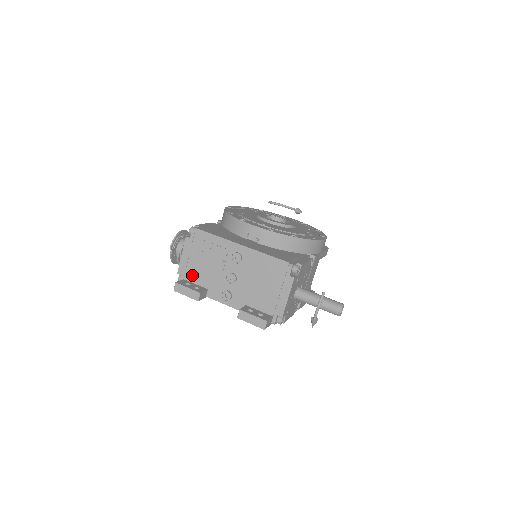
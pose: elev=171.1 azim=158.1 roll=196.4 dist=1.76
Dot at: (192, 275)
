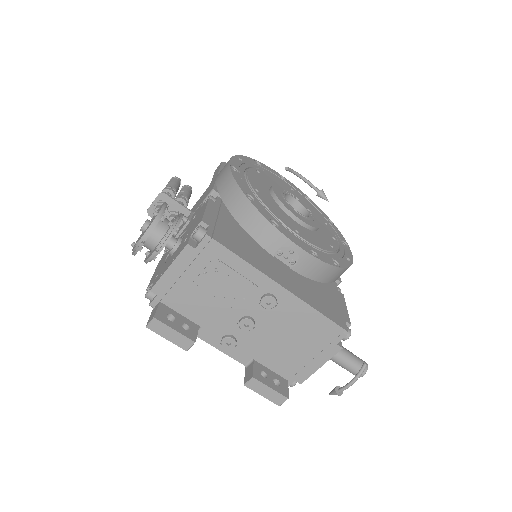
Dot at: (178, 301)
